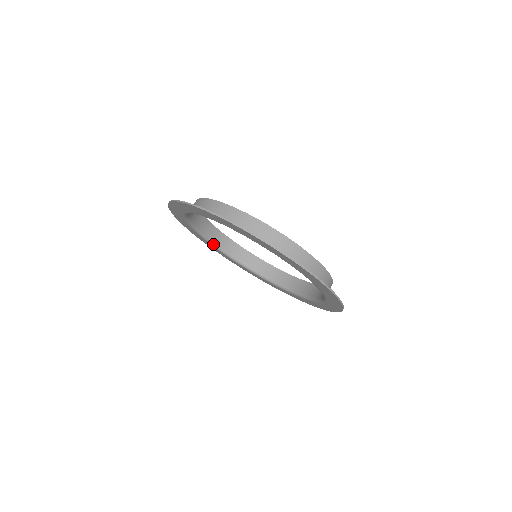
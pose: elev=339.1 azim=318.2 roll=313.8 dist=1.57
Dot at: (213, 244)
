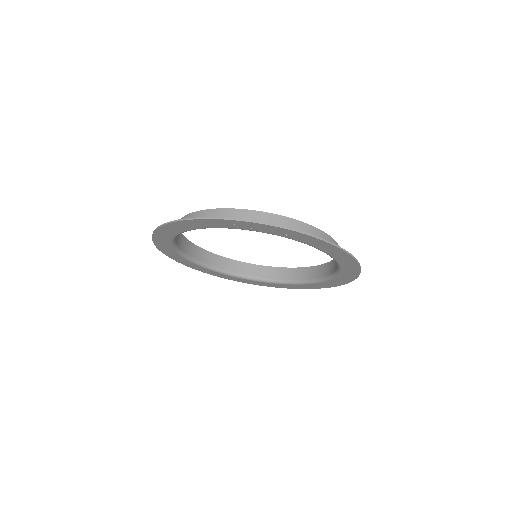
Dot at: (180, 252)
